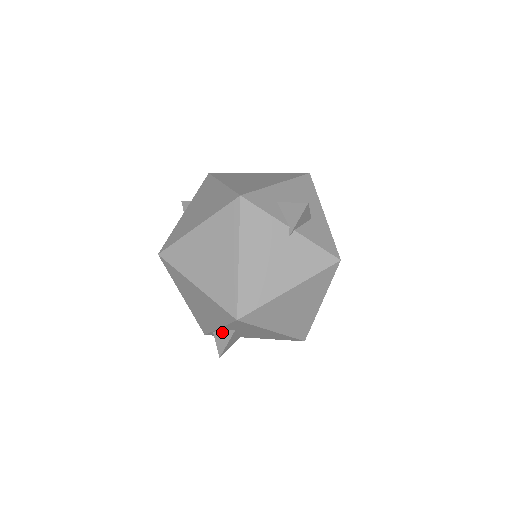
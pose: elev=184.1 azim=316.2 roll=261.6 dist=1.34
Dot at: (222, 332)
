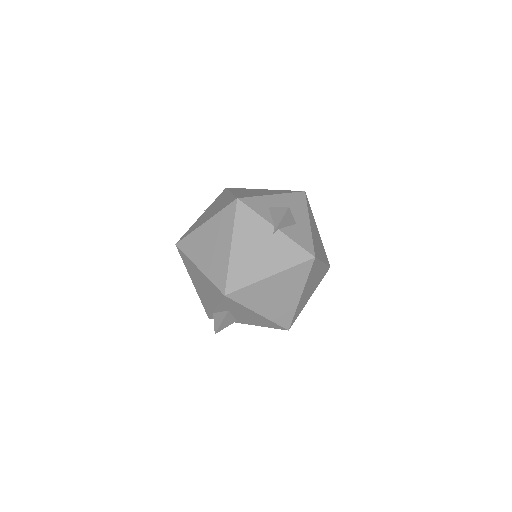
Dot at: (219, 313)
